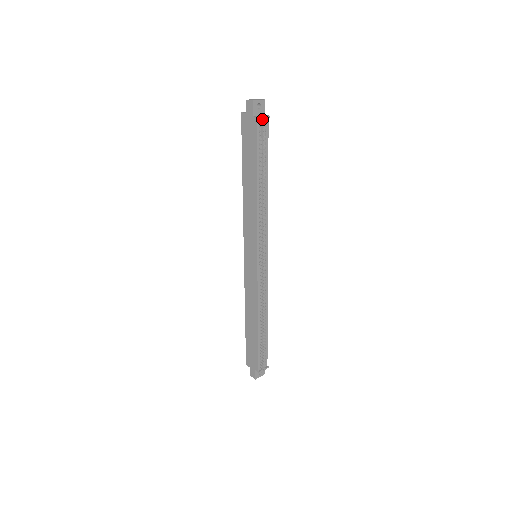
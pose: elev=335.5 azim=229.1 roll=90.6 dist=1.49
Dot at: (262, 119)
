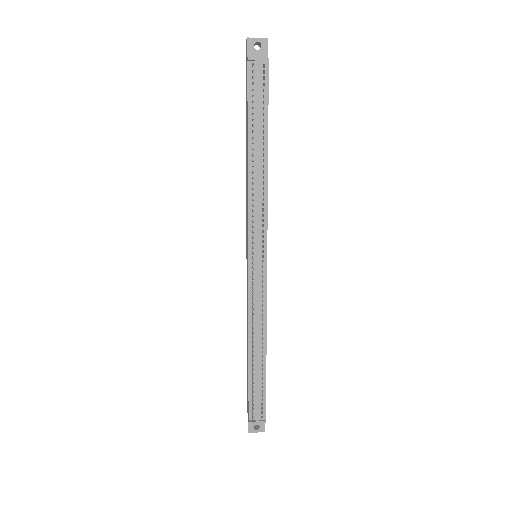
Dot at: (256, 61)
